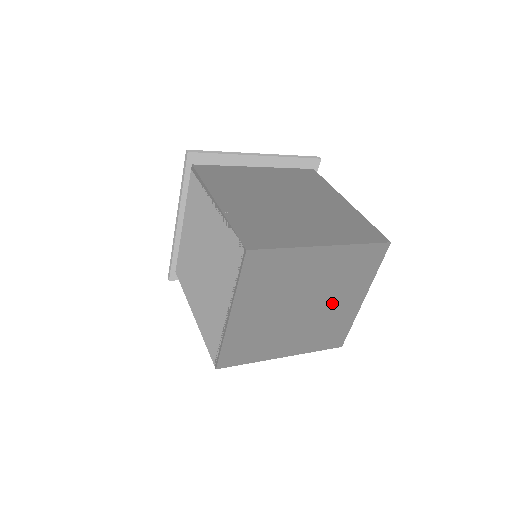
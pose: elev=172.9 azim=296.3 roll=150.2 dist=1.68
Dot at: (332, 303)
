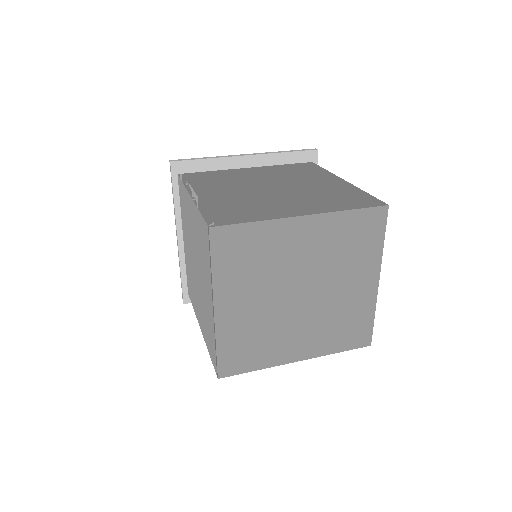
Dot at: (338, 288)
